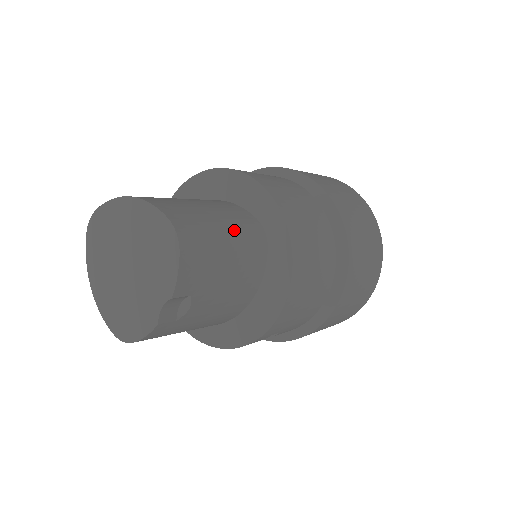
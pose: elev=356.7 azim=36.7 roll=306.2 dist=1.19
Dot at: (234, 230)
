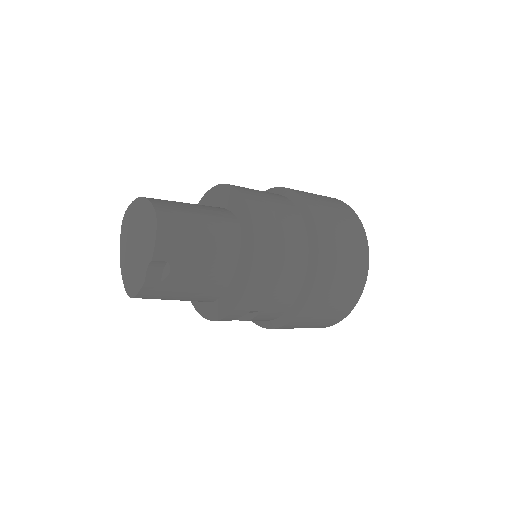
Dot at: (209, 221)
